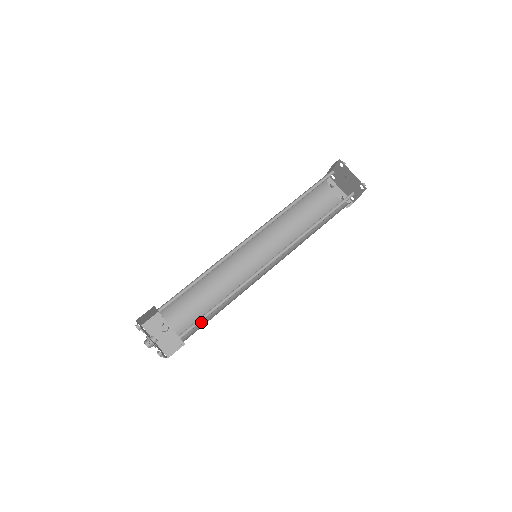
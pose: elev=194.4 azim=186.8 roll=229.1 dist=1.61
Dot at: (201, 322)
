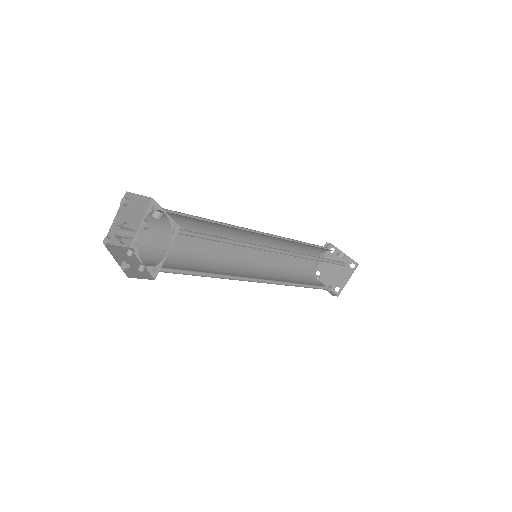
Dot at: occluded
